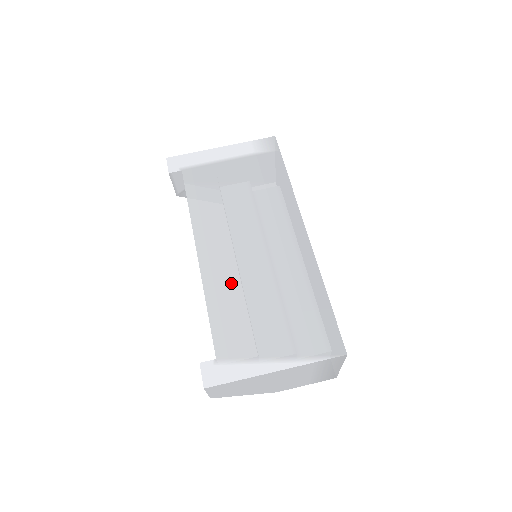
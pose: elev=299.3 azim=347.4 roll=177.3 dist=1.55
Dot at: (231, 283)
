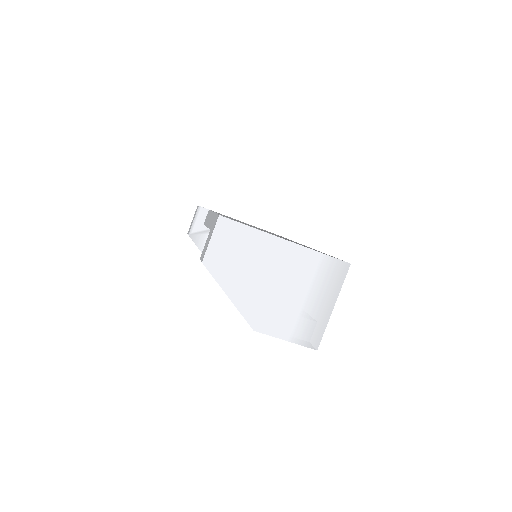
Dot at: occluded
